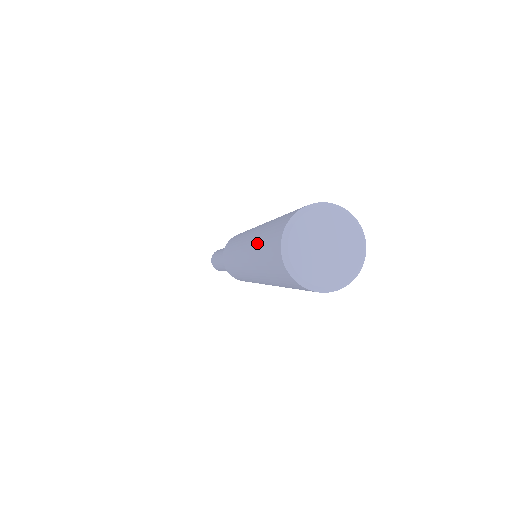
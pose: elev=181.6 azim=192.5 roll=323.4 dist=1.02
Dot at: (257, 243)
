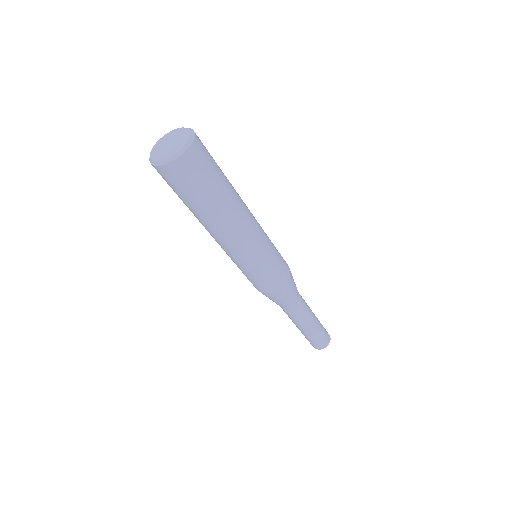
Dot at: occluded
